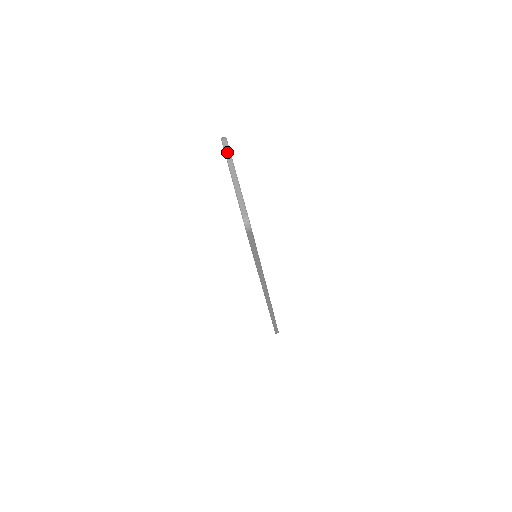
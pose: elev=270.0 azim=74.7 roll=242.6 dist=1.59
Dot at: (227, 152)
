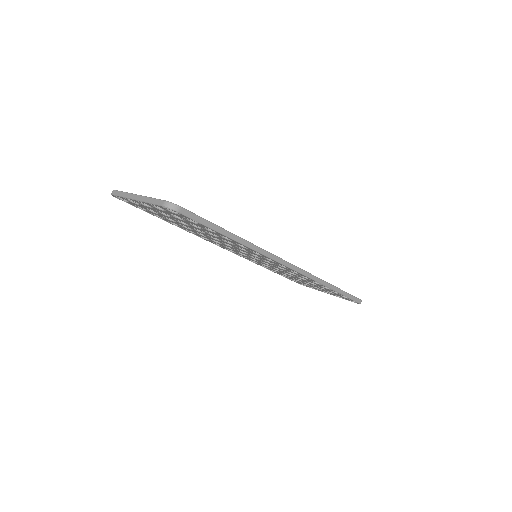
Dot at: (120, 194)
